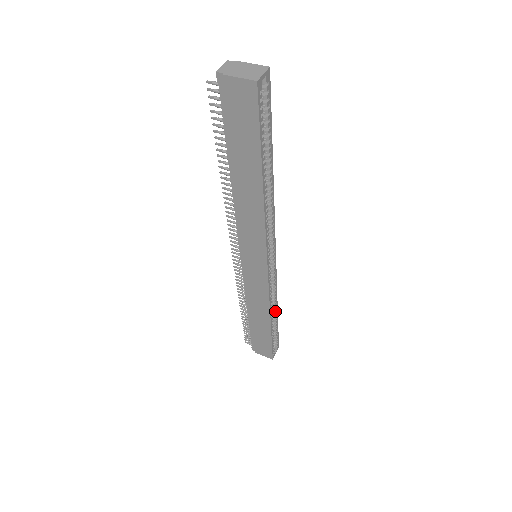
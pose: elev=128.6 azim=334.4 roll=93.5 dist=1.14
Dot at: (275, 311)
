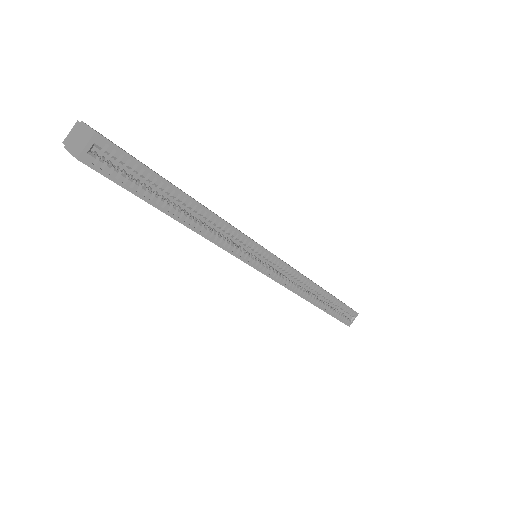
Dot at: (320, 293)
